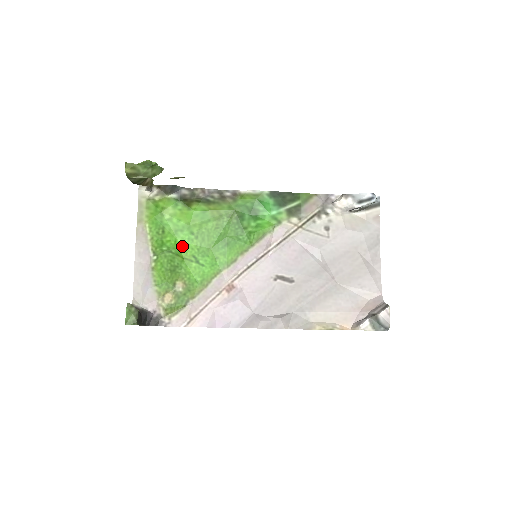
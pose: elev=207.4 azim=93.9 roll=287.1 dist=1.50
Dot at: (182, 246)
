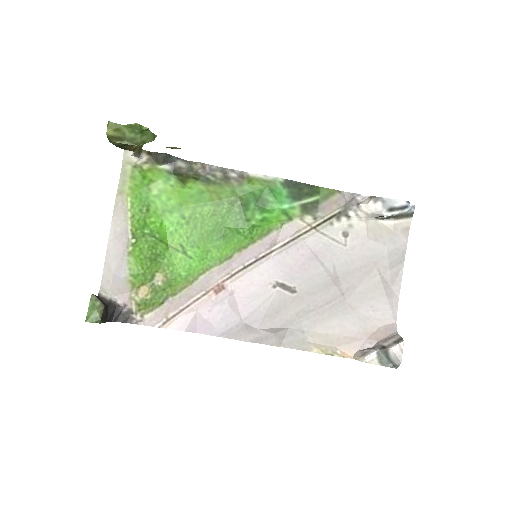
Dot at: (169, 231)
